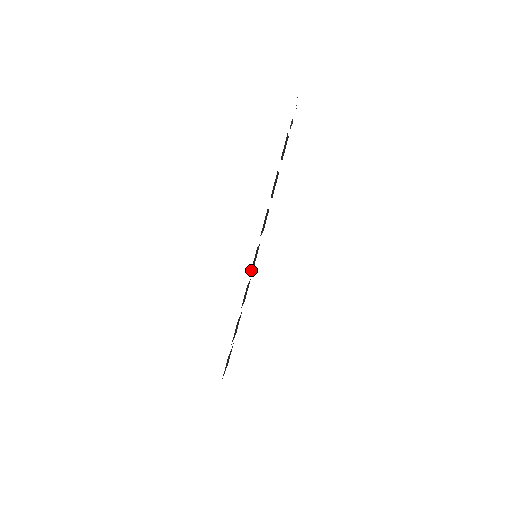
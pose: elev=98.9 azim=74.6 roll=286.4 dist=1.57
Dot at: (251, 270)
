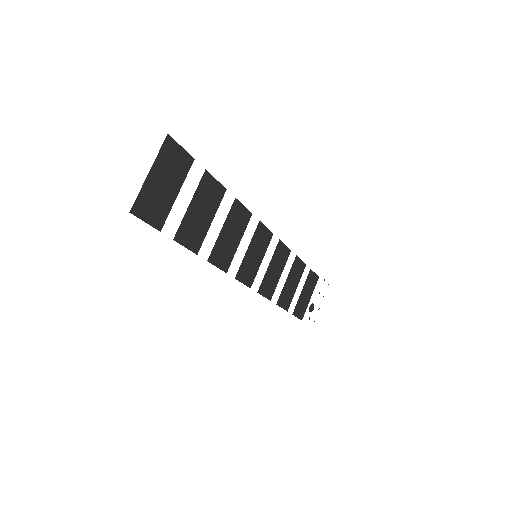
Dot at: (255, 232)
